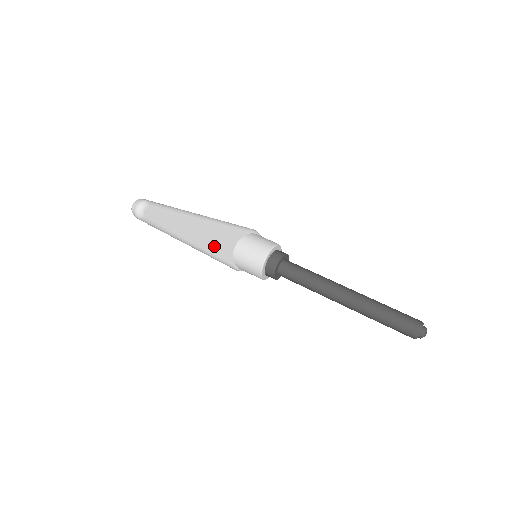
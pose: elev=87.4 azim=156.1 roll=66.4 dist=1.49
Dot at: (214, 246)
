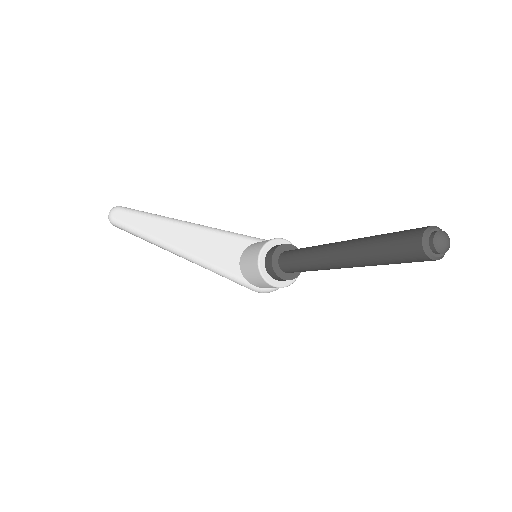
Dot at: (209, 255)
